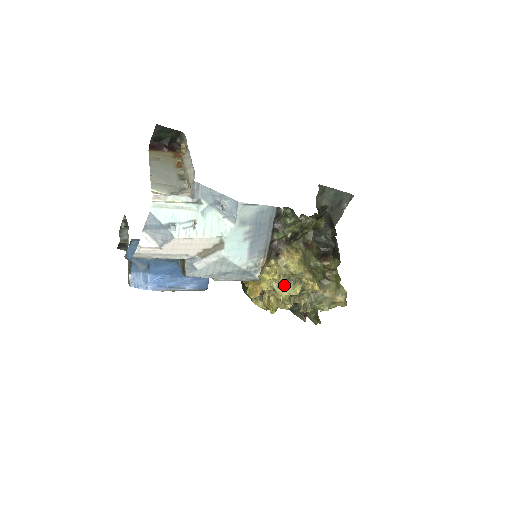
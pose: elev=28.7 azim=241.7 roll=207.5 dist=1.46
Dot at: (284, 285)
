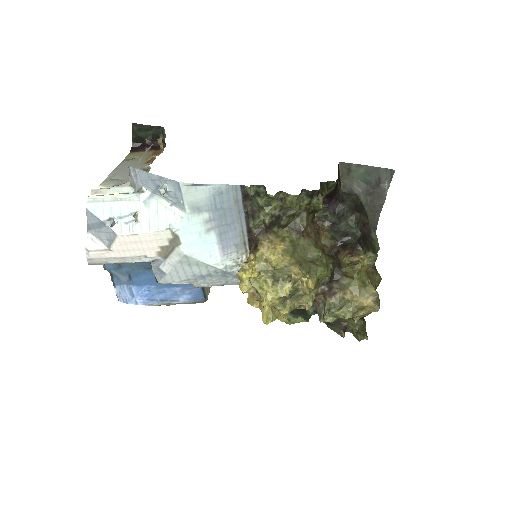
Dot at: (269, 285)
